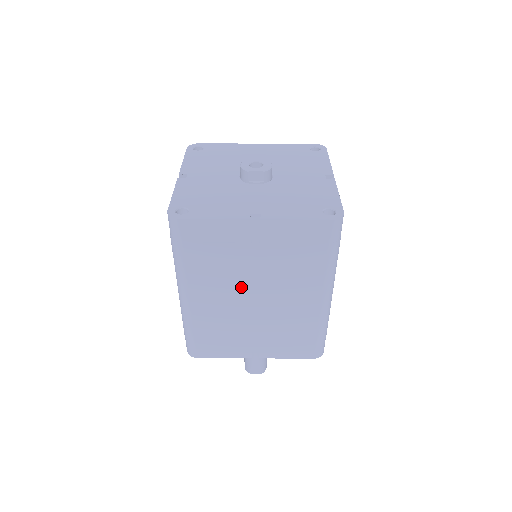
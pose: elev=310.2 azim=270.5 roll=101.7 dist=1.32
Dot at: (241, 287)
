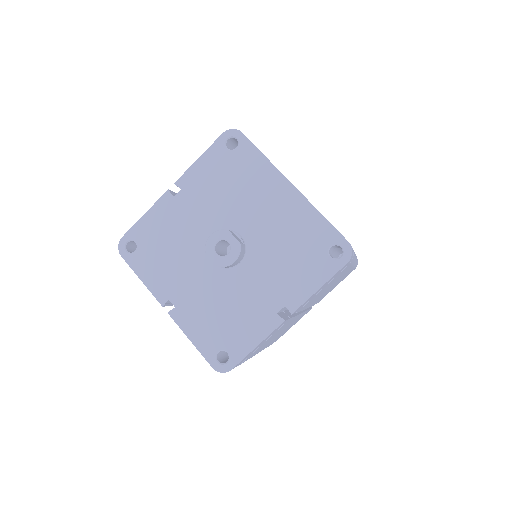
Dot at: occluded
